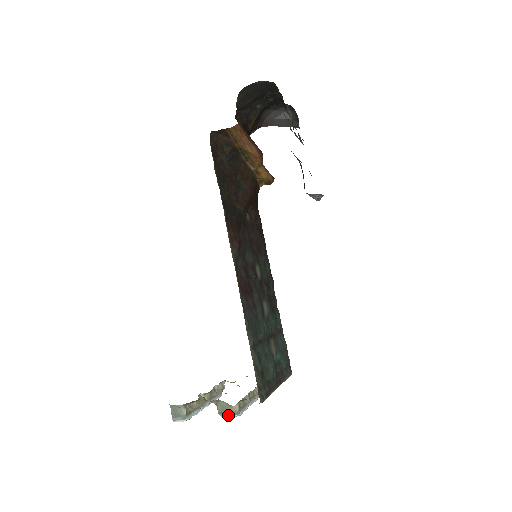
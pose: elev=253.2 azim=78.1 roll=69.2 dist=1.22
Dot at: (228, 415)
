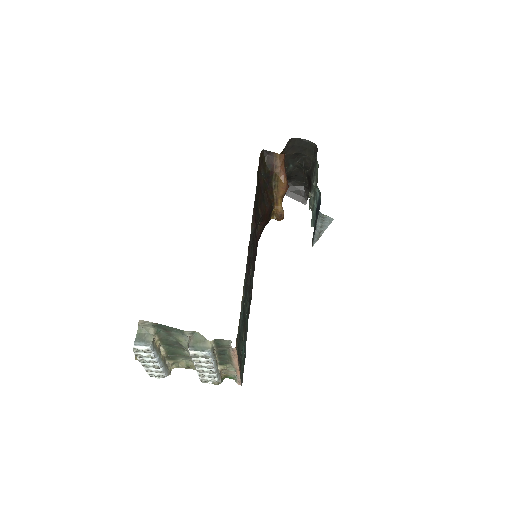
Dot at: (199, 350)
